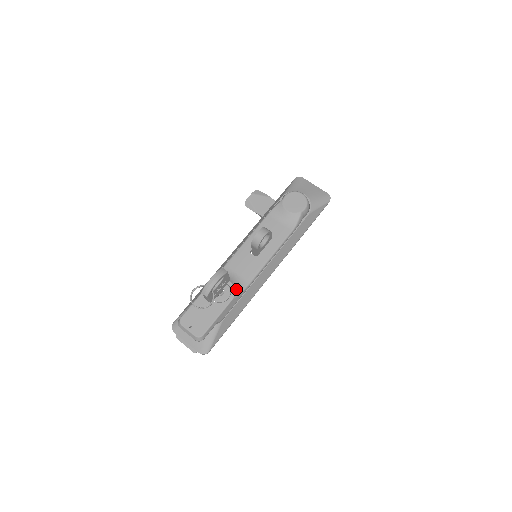
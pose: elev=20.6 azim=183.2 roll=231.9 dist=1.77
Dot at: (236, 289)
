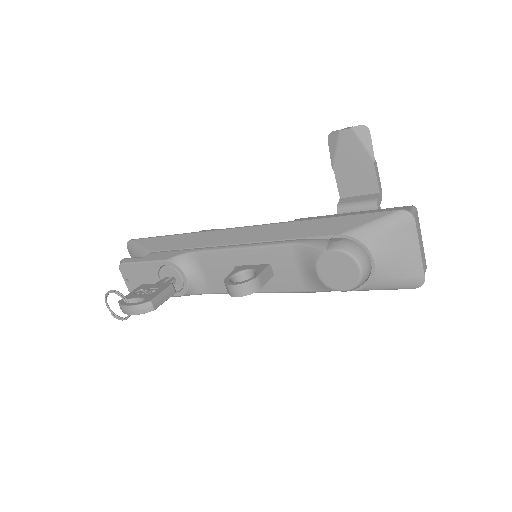
Dot at: (190, 290)
